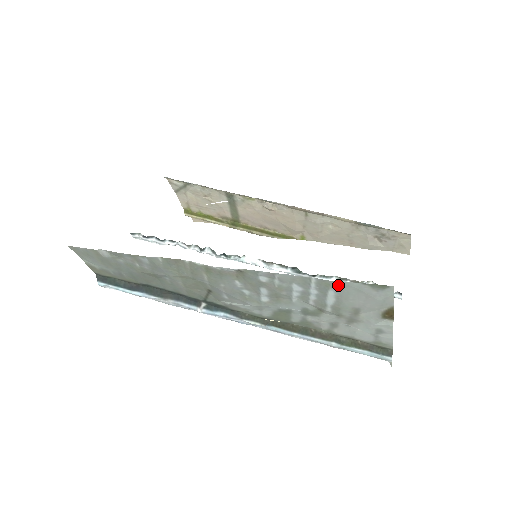
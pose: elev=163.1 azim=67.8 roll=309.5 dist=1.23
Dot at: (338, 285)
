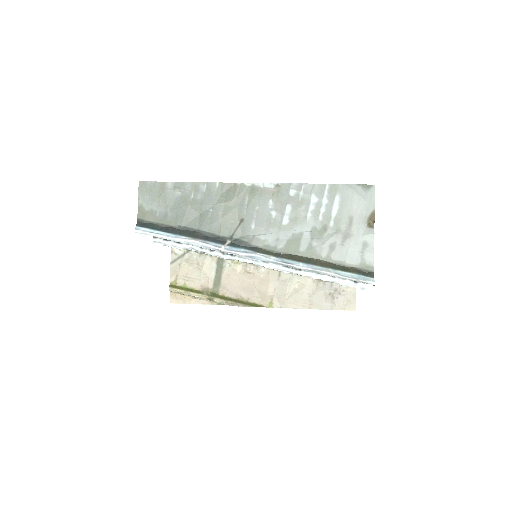
Dot at: (343, 188)
